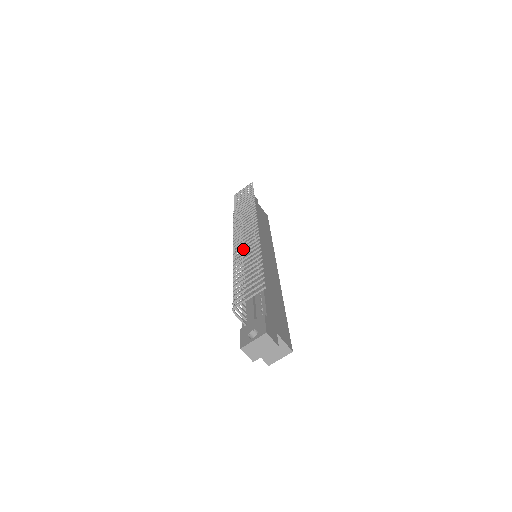
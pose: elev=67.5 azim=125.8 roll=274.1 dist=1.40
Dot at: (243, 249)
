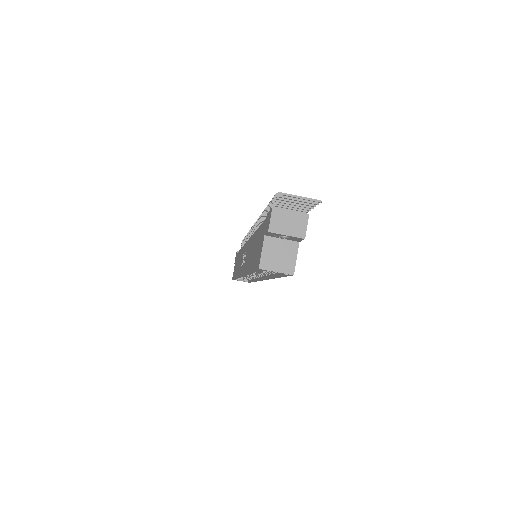
Dot at: occluded
